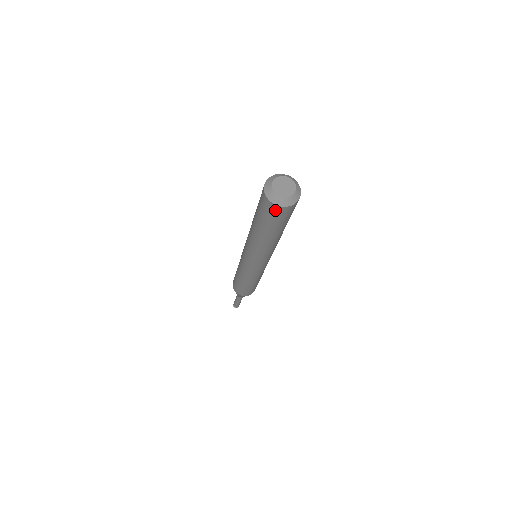
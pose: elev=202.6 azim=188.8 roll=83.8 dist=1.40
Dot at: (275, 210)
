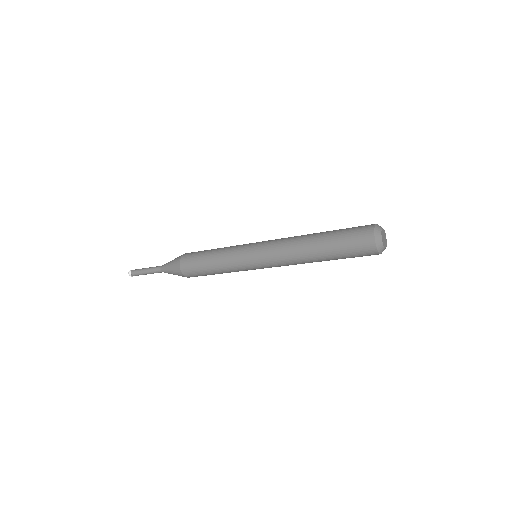
Dot at: occluded
